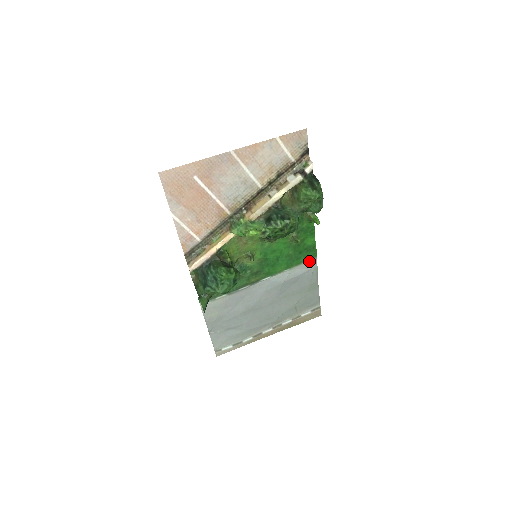
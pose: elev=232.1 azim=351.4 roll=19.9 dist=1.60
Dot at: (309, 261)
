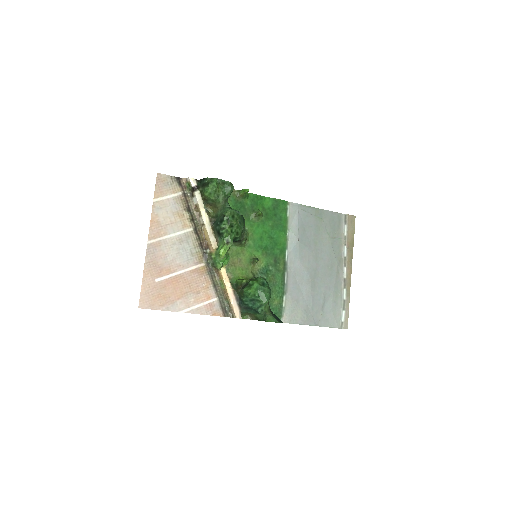
Dot at: (289, 210)
